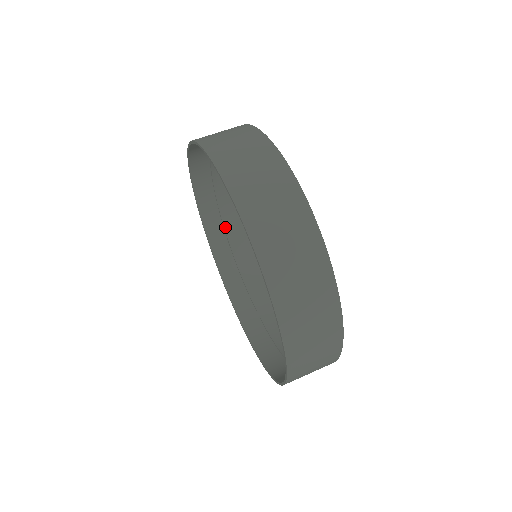
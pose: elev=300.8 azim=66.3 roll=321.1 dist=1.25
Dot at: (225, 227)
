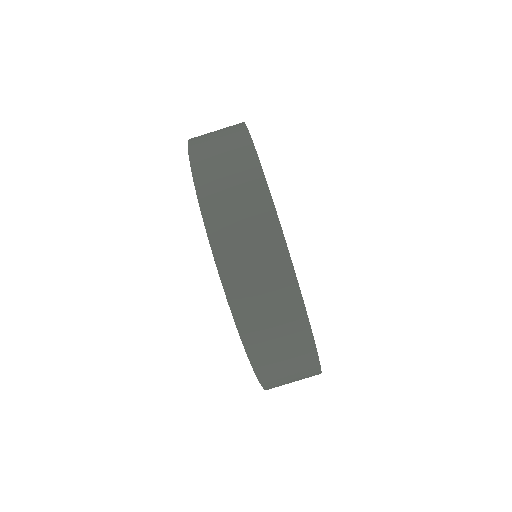
Dot at: occluded
